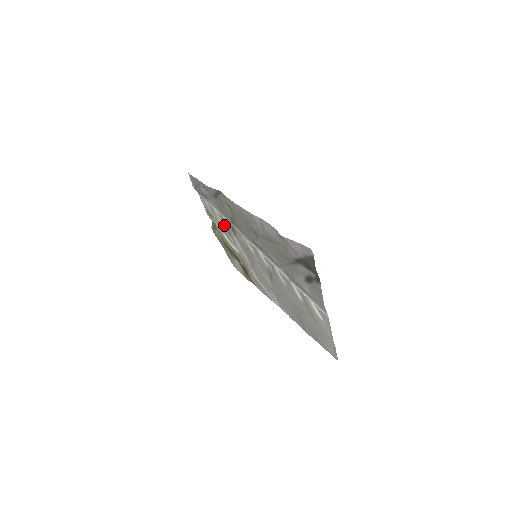
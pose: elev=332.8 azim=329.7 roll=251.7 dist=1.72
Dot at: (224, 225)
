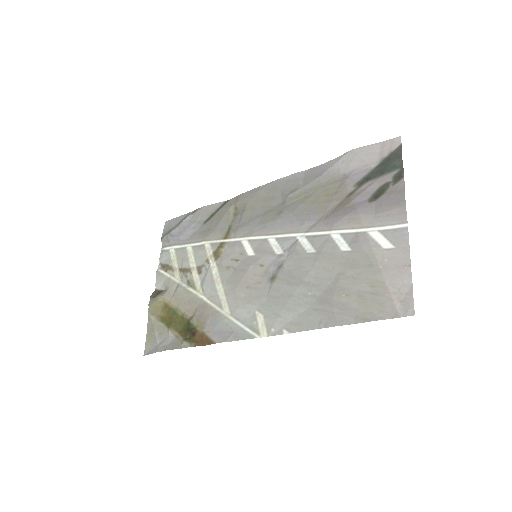
Dot at: (197, 259)
